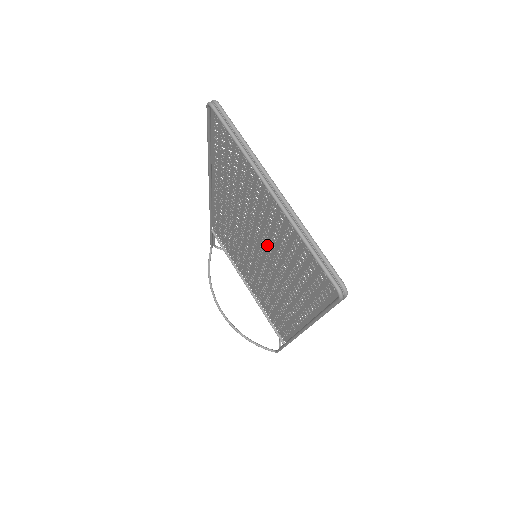
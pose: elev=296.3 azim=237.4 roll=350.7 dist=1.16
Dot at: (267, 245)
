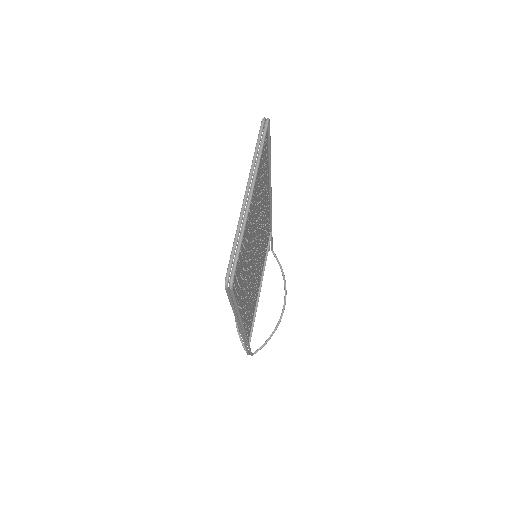
Dot at: (252, 244)
